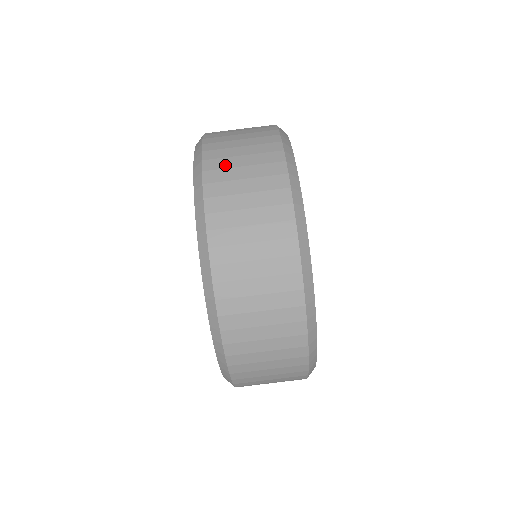
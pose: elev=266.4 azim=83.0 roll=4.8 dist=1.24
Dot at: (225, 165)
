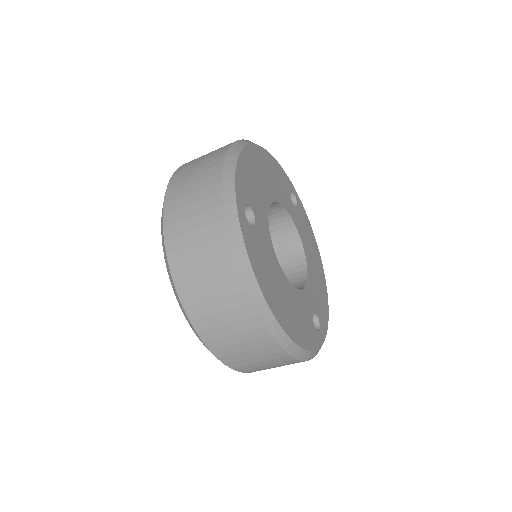
Dot at: (204, 313)
